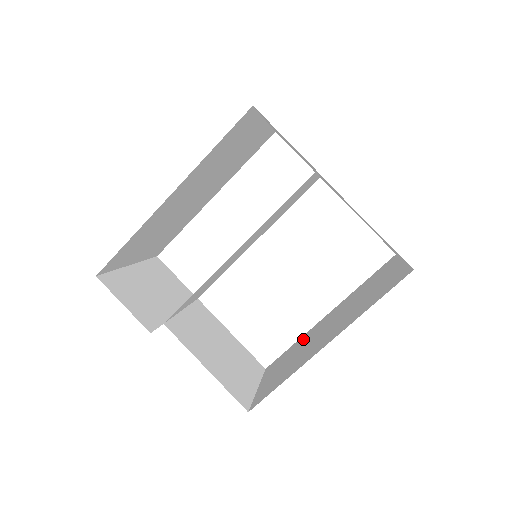
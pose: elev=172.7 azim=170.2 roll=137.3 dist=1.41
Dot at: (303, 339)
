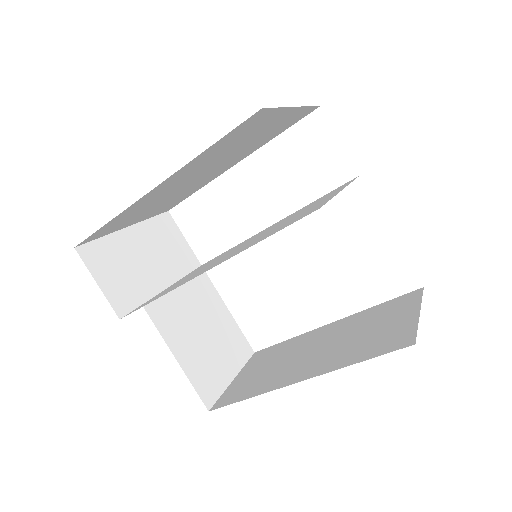
Dot at: (295, 342)
